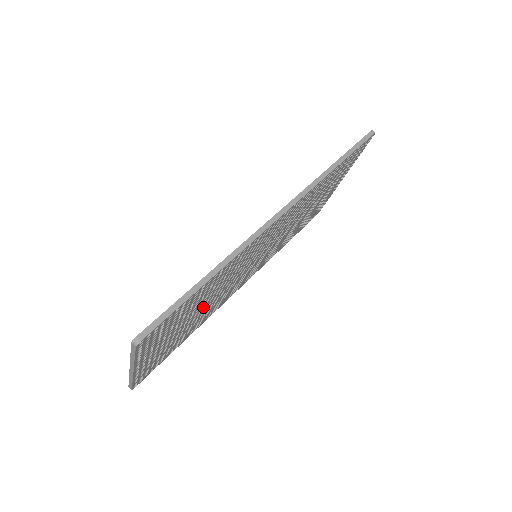
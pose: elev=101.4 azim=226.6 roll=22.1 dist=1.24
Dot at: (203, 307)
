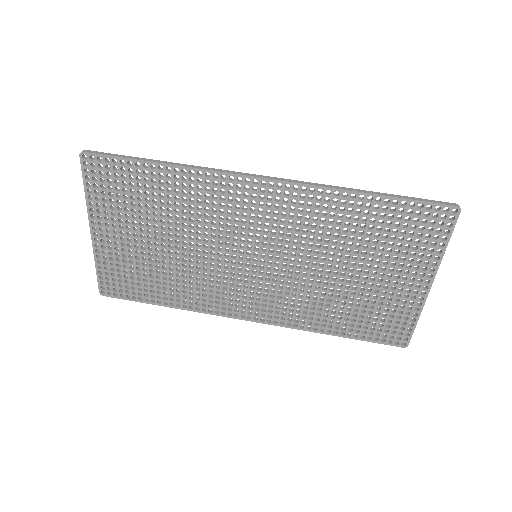
Dot at: (174, 243)
